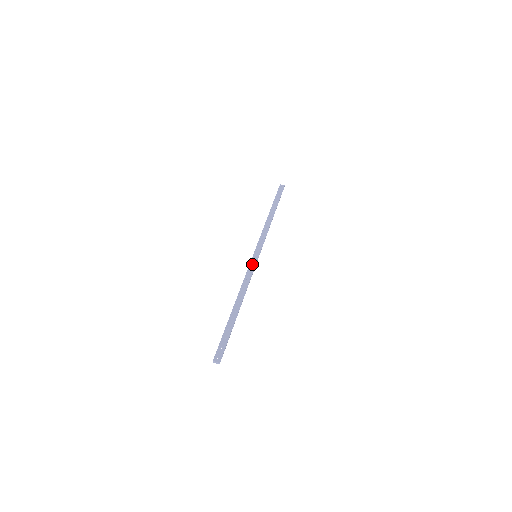
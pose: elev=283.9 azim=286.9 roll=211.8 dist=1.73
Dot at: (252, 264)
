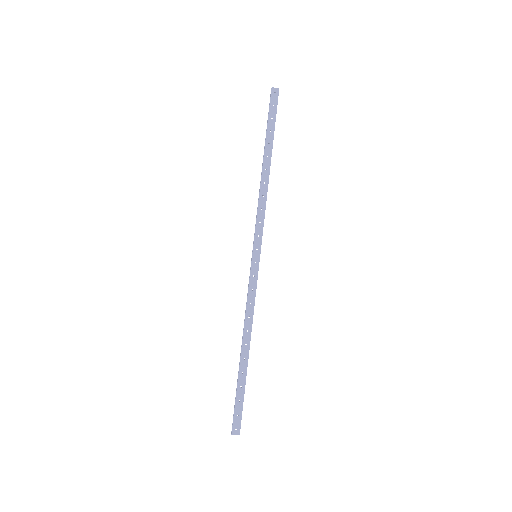
Dot at: (253, 274)
